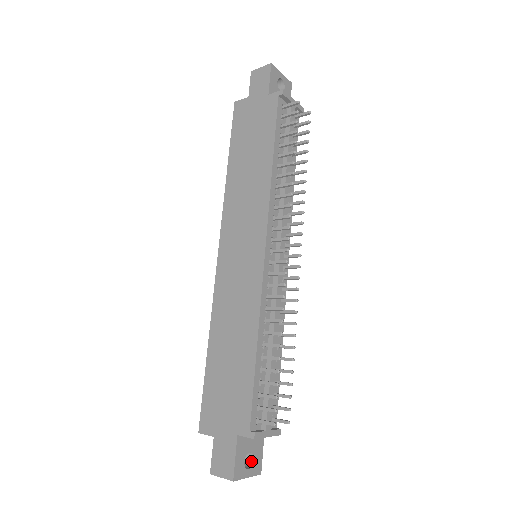
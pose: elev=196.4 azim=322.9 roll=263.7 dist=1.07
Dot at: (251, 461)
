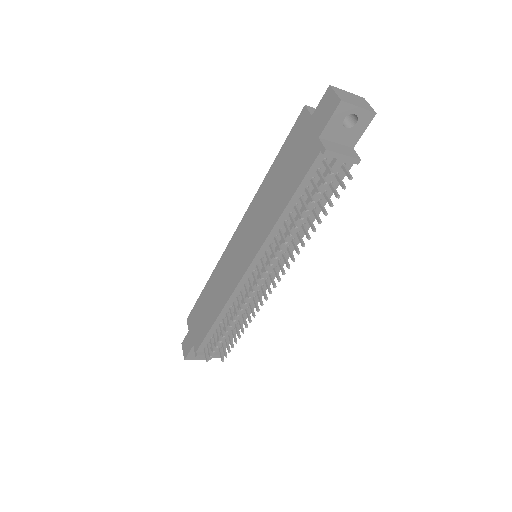
Dot at: occluded
